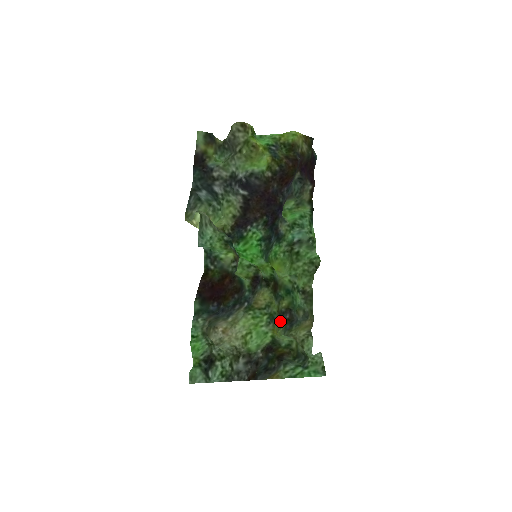
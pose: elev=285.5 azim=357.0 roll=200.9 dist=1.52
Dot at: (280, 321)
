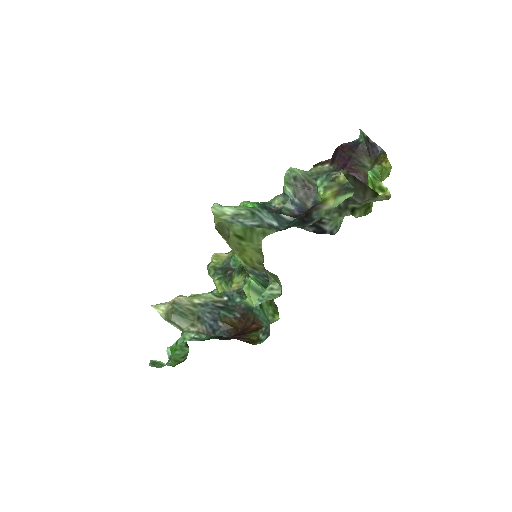
Dot at: (223, 279)
